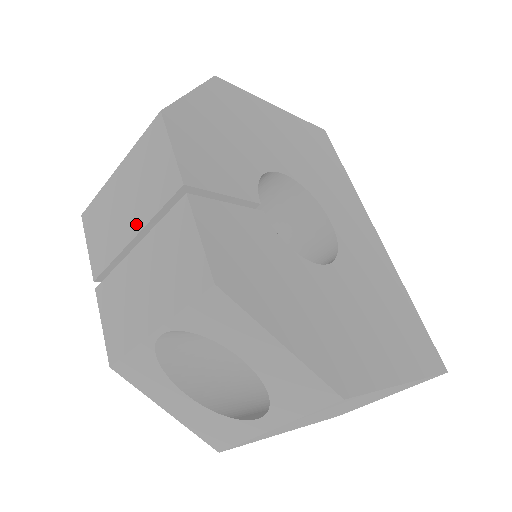
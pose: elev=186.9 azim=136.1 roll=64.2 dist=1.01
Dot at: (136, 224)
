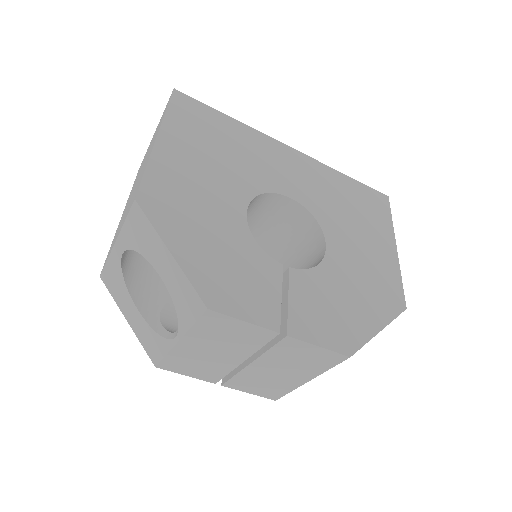
Dot at: (240, 357)
